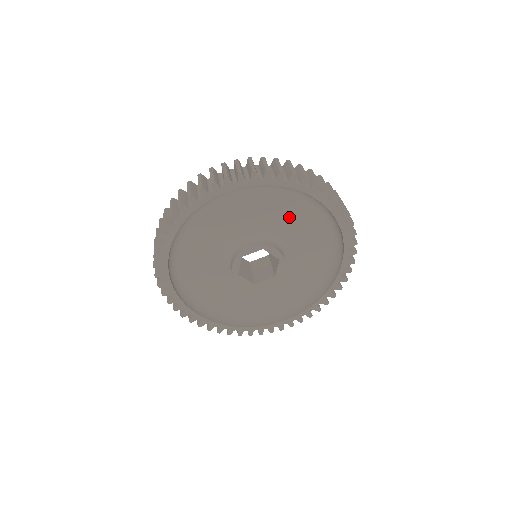
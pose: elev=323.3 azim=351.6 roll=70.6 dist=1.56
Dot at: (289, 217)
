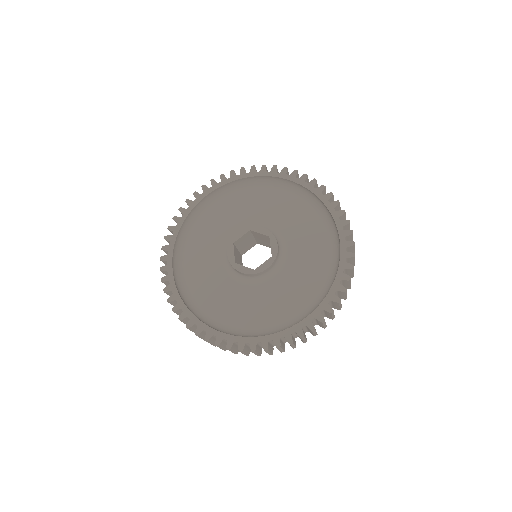
Dot at: (307, 241)
